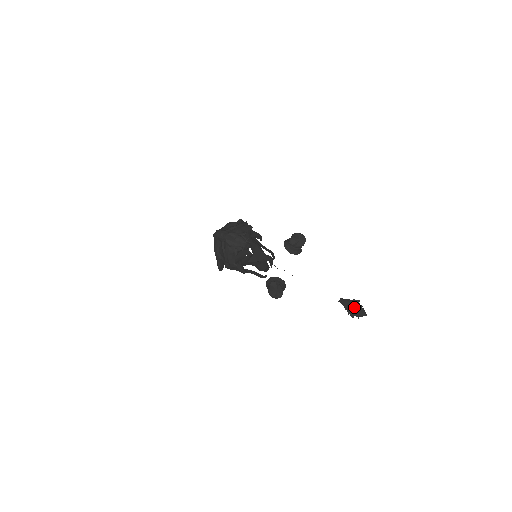
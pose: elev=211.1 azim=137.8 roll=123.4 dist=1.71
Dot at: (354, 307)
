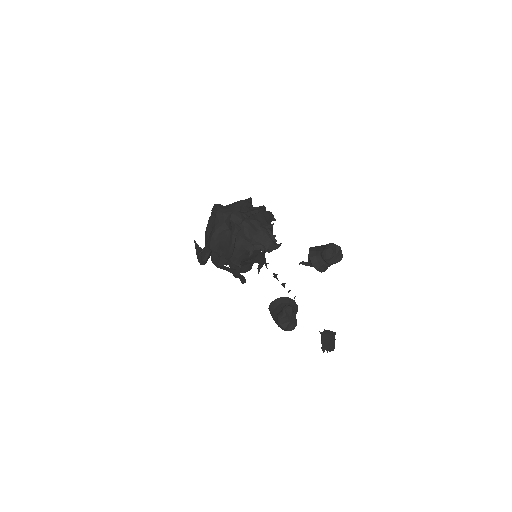
Dot at: (330, 341)
